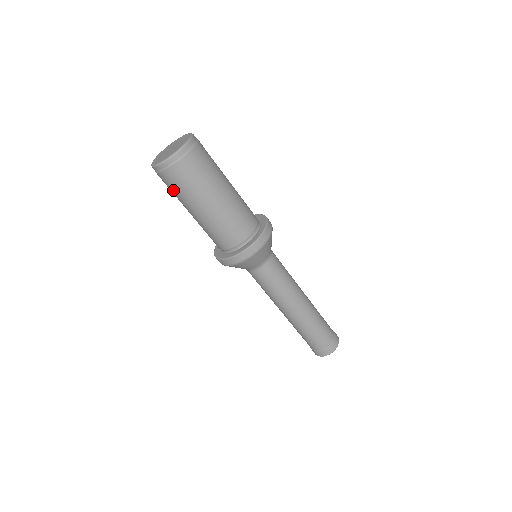
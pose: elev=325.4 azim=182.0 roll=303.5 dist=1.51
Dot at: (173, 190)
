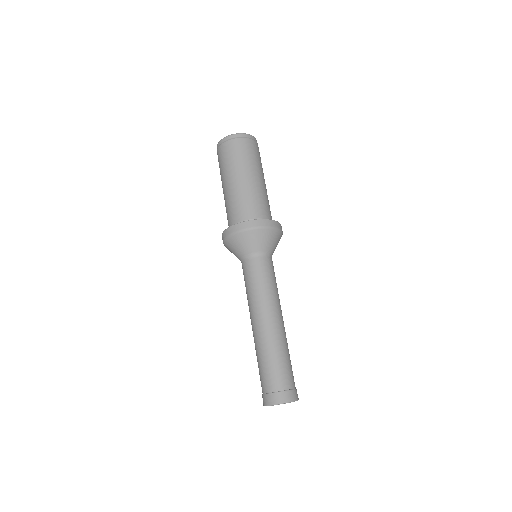
Dot at: occluded
